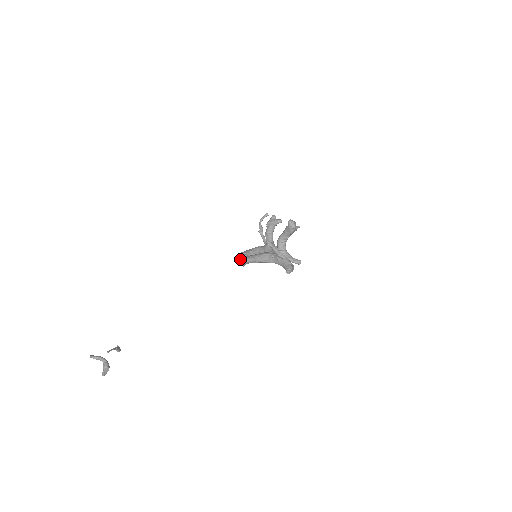
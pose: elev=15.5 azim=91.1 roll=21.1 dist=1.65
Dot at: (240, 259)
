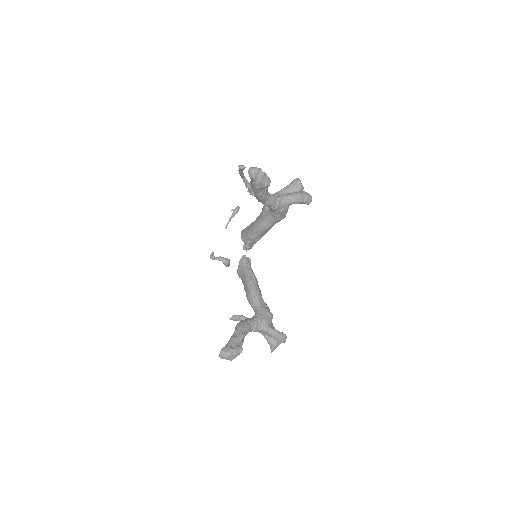
Dot at: occluded
